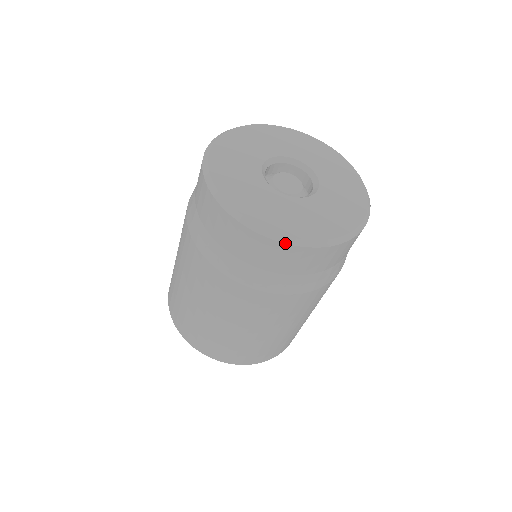
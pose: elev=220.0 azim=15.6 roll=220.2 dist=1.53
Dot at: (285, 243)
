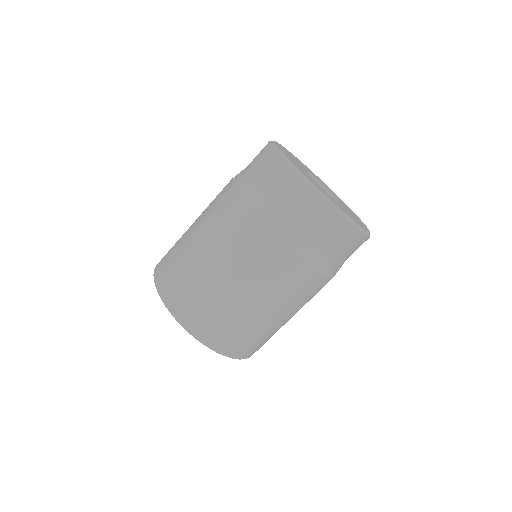
Dot at: (352, 225)
